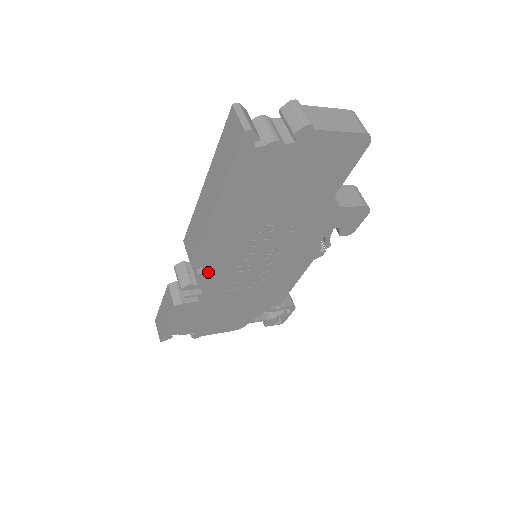
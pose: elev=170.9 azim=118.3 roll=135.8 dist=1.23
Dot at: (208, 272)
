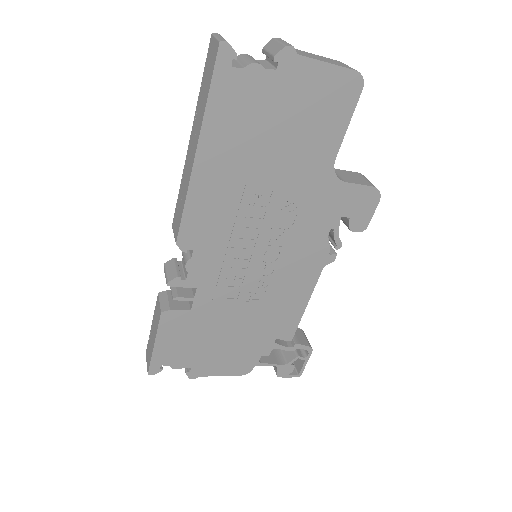
Dot at: (198, 260)
